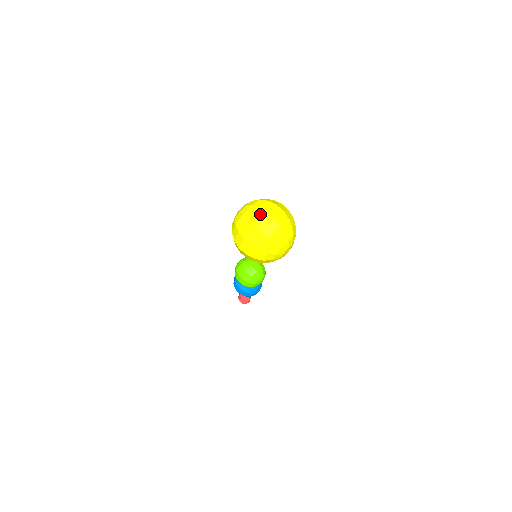
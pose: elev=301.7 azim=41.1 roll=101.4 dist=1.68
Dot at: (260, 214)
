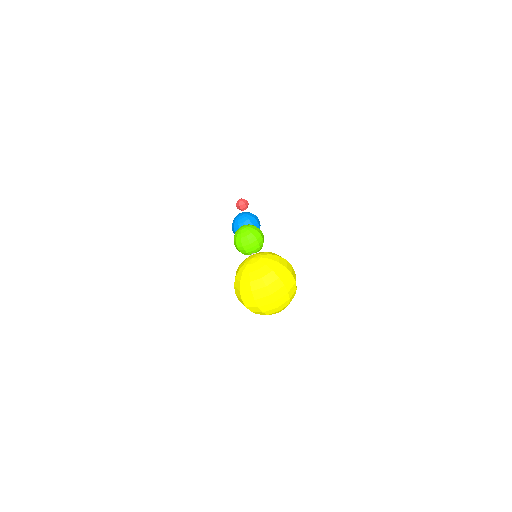
Dot at: (265, 294)
